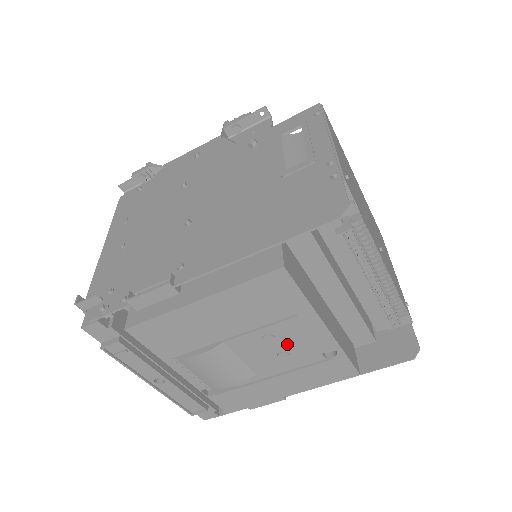
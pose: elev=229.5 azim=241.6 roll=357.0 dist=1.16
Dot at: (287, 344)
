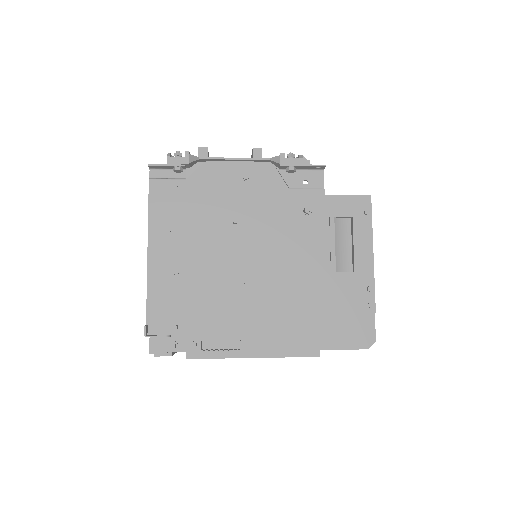
Dot at: occluded
